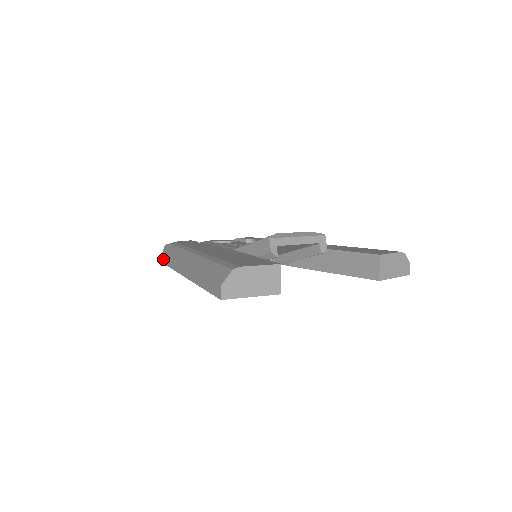
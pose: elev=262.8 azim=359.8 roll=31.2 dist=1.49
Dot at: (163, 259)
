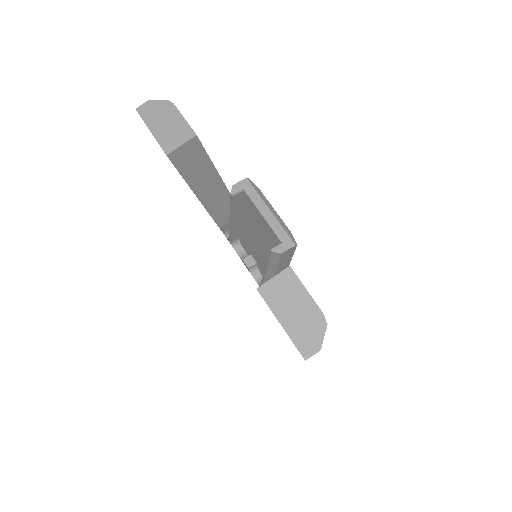
Dot at: occluded
